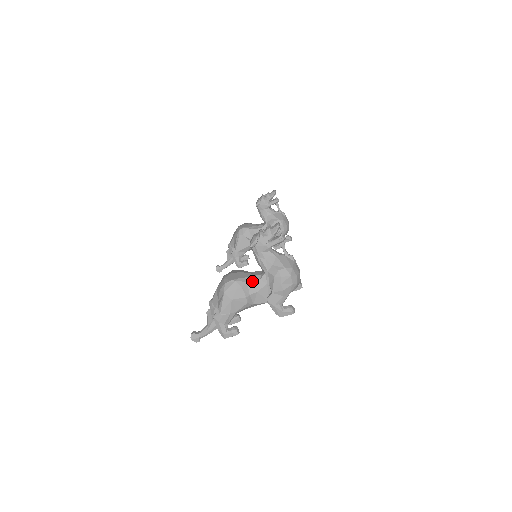
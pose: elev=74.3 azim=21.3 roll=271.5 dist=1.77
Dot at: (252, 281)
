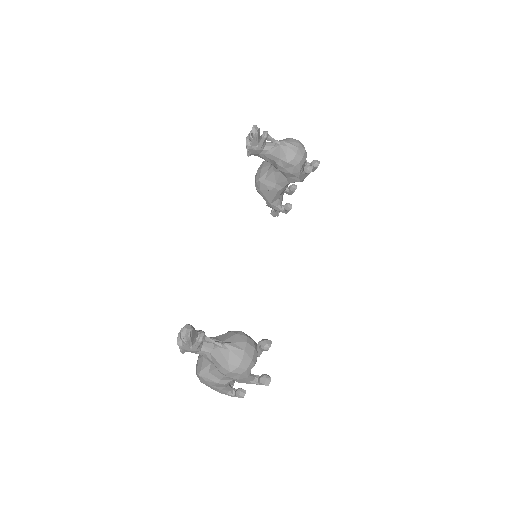
Dot at: (212, 371)
